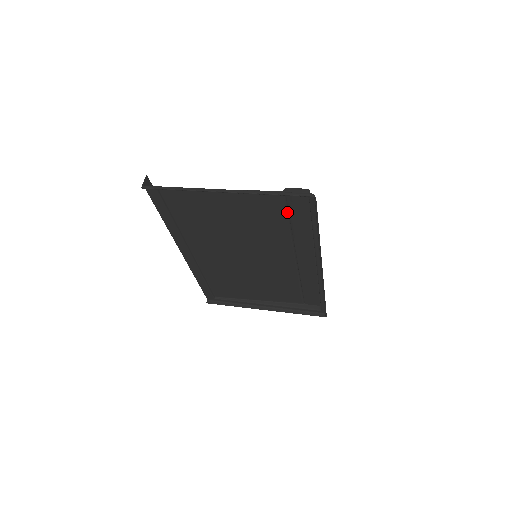
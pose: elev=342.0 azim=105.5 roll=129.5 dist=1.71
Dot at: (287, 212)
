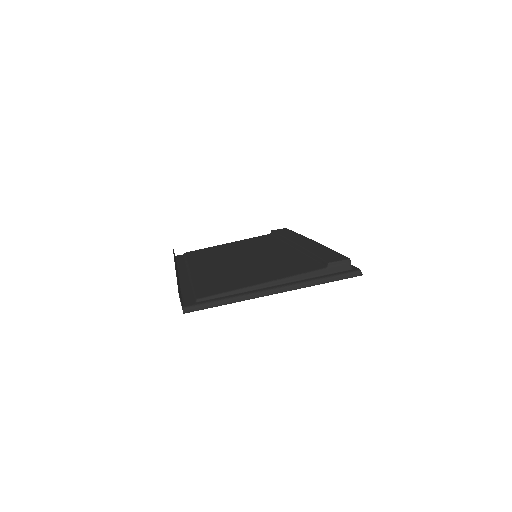
Dot at: (316, 260)
